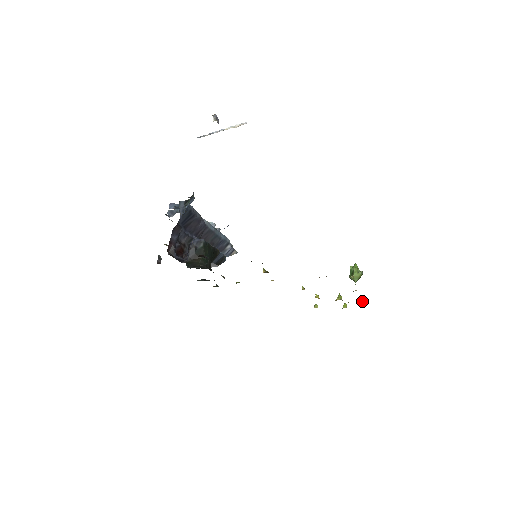
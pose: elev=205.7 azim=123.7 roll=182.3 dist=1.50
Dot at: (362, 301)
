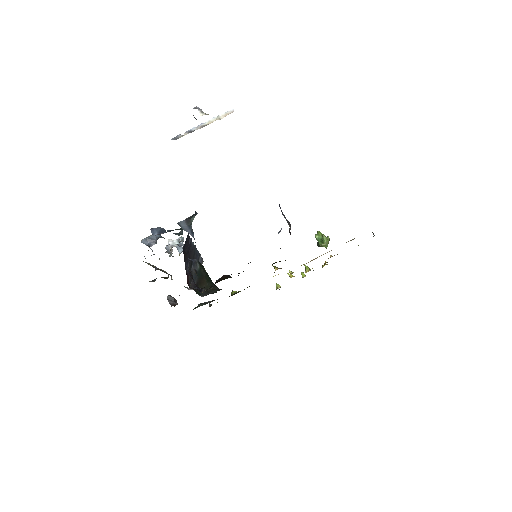
Dot at: (325, 264)
